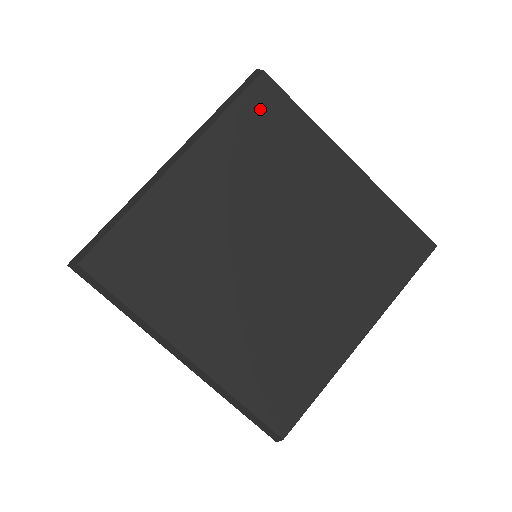
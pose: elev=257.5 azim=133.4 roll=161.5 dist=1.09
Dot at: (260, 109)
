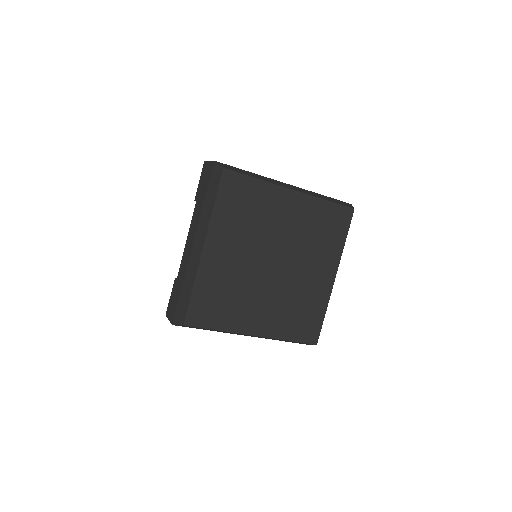
Dot at: (232, 191)
